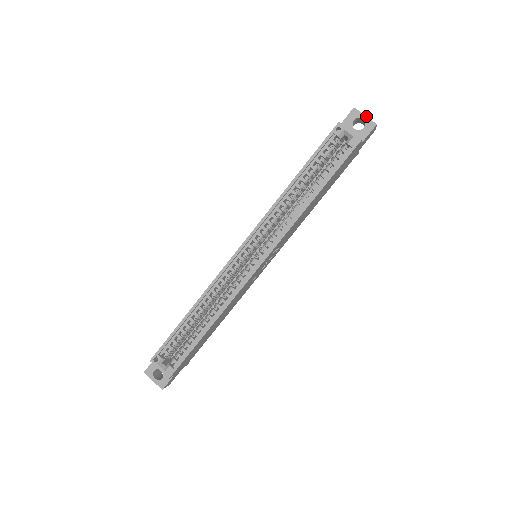
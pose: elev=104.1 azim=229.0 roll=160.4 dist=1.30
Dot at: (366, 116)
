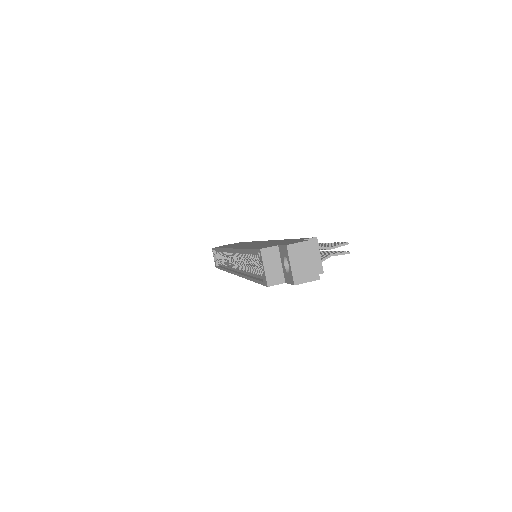
Dot at: (290, 266)
